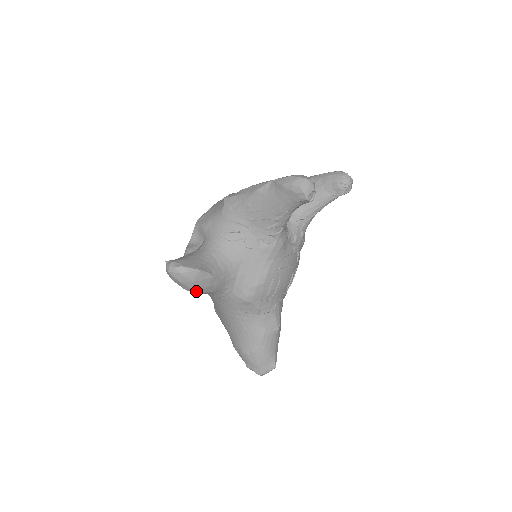
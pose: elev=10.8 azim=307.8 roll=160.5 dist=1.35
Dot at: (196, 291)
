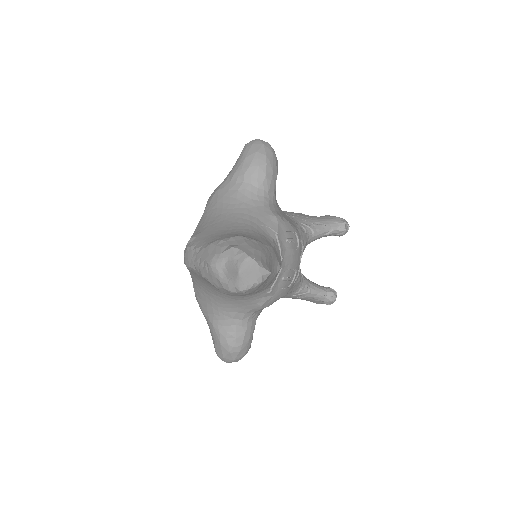
Dot at: (264, 159)
